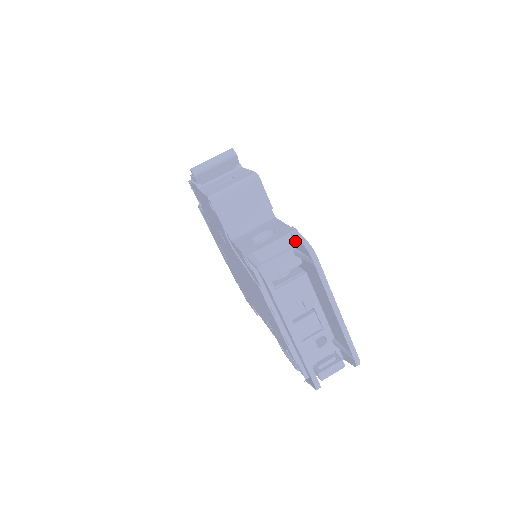
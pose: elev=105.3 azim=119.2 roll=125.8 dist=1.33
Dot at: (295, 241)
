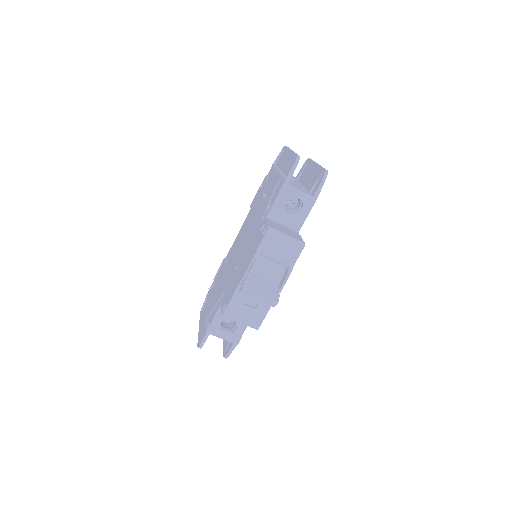
Dot at: (231, 345)
